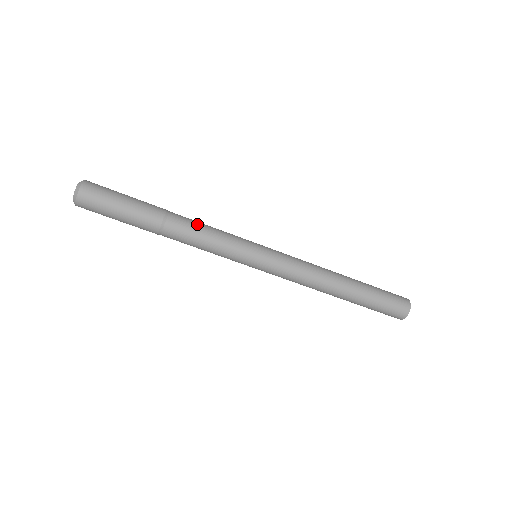
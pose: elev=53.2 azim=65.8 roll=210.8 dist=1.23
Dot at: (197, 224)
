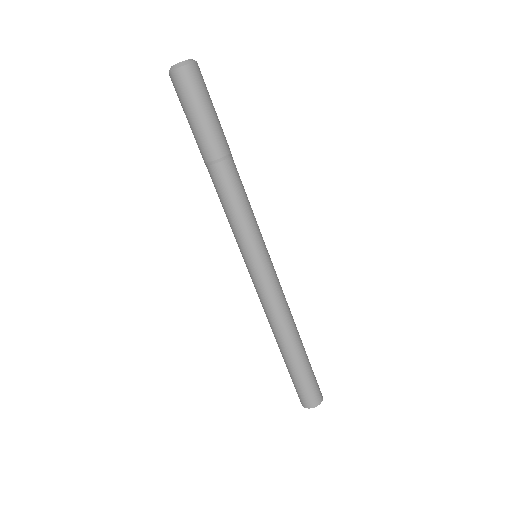
Dot at: (237, 191)
